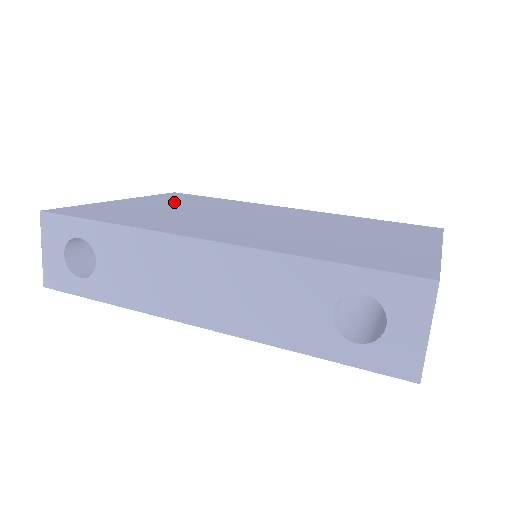
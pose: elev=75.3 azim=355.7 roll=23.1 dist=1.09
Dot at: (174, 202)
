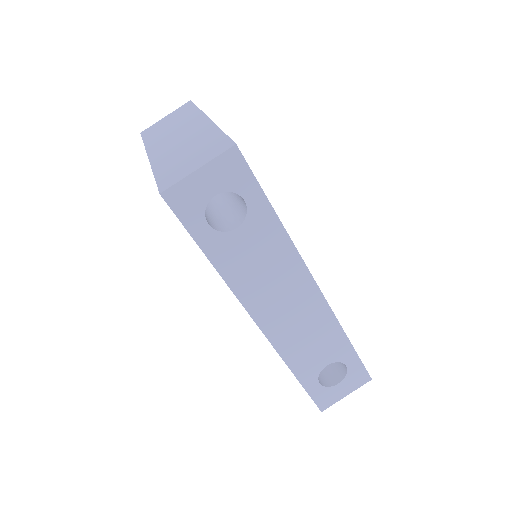
Dot at: occluded
